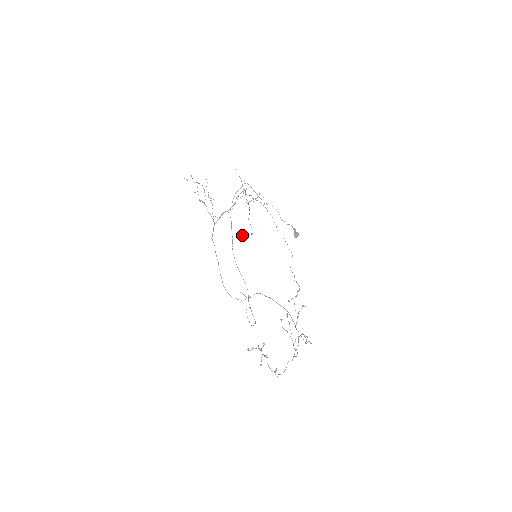
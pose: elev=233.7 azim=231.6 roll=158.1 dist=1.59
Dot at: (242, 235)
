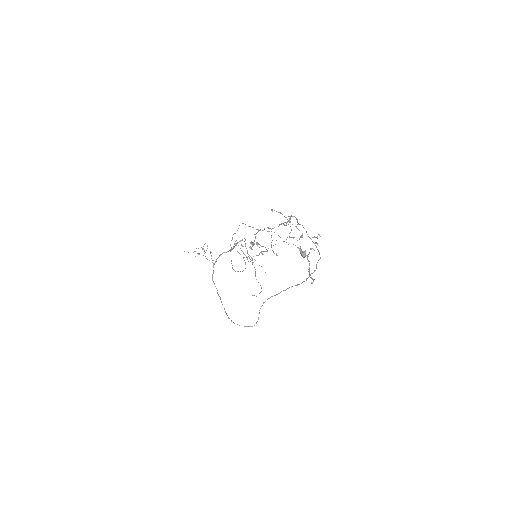
Dot at: occluded
